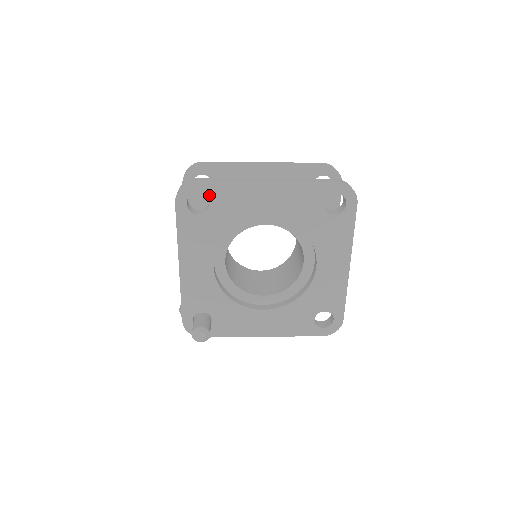
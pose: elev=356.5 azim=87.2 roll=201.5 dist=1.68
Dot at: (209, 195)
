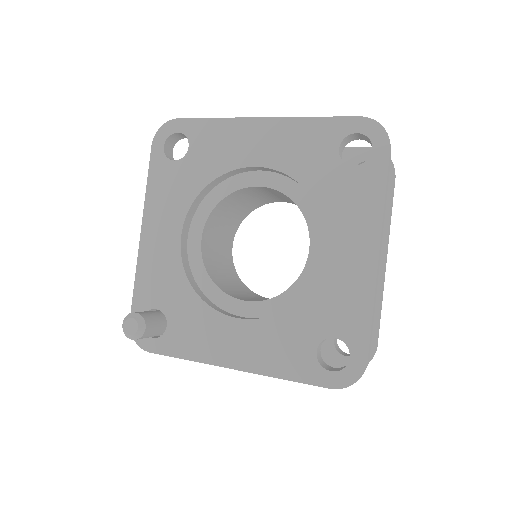
Dot at: (190, 135)
